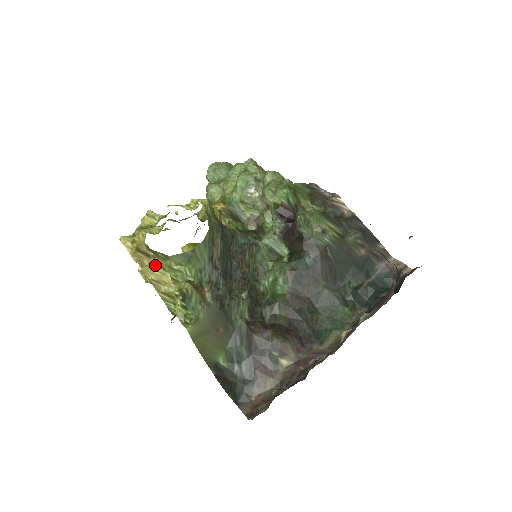
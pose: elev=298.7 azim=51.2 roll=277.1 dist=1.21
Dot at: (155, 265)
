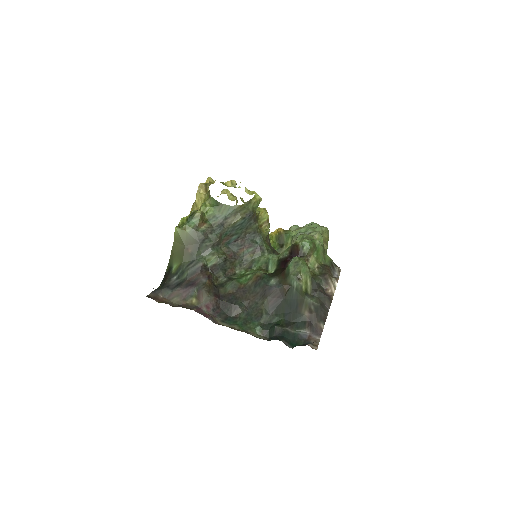
Dot at: (203, 197)
